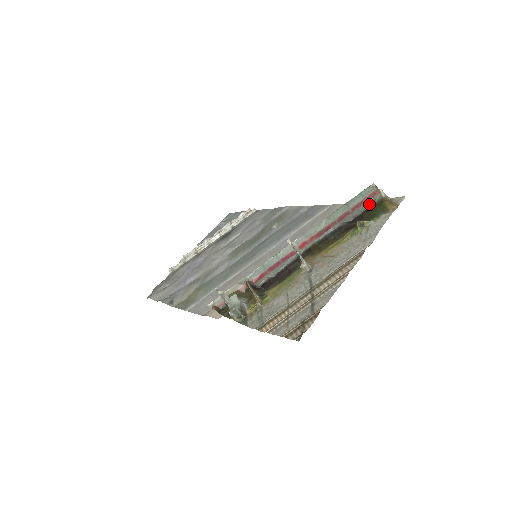
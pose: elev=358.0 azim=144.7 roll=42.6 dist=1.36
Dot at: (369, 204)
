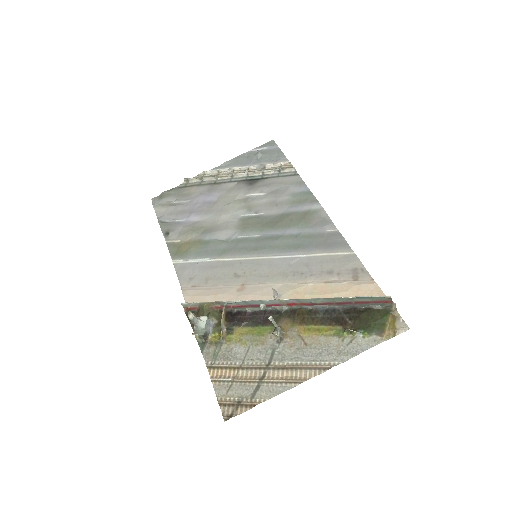
Dot at: (375, 305)
